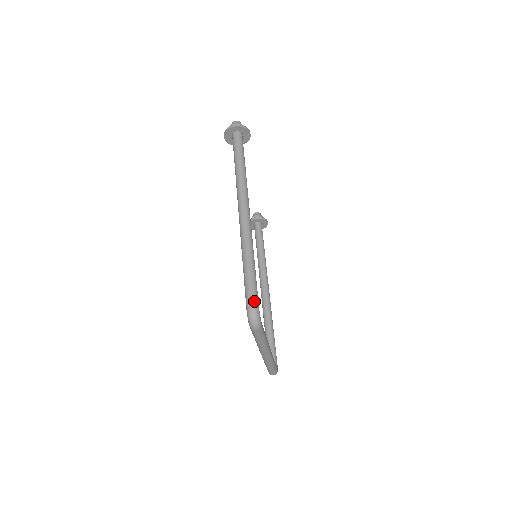
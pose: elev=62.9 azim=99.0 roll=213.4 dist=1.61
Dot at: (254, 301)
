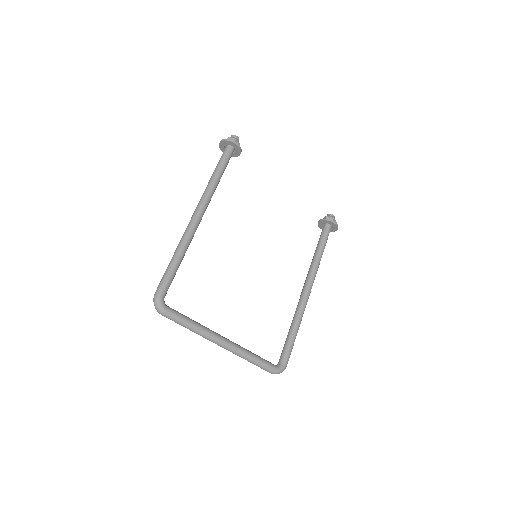
Dot at: (158, 290)
